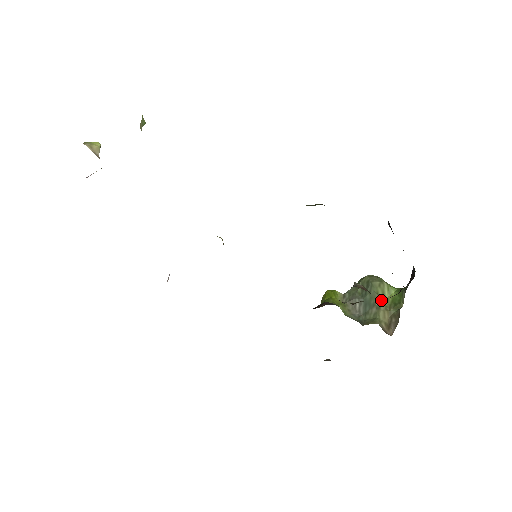
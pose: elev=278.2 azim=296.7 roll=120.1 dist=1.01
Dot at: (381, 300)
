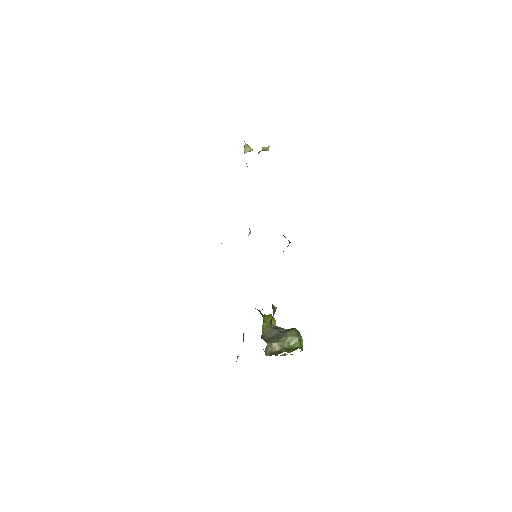
Dot at: (285, 341)
